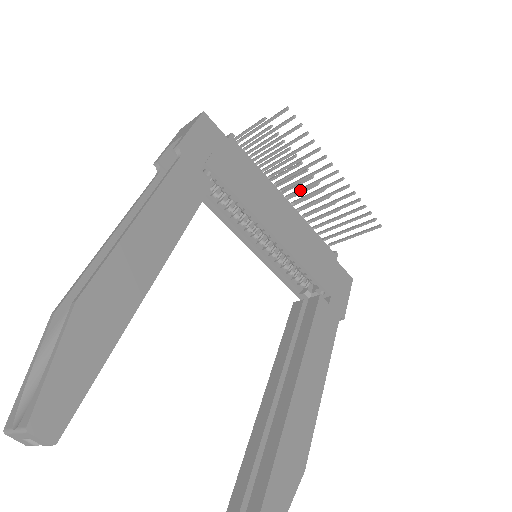
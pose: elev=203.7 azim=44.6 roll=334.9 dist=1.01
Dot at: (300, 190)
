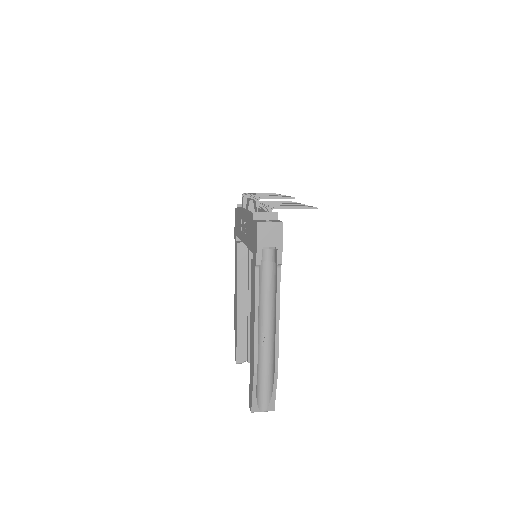
Dot at: occluded
